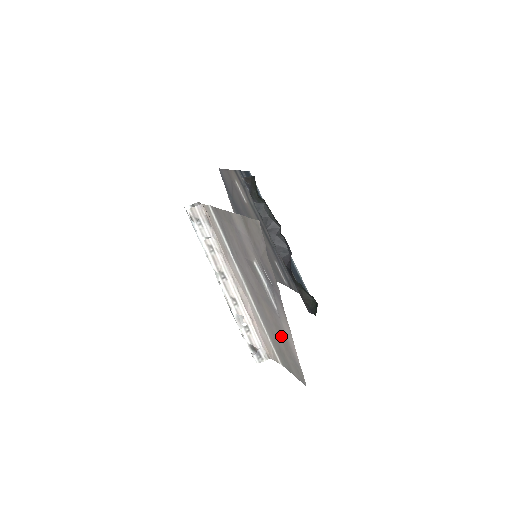
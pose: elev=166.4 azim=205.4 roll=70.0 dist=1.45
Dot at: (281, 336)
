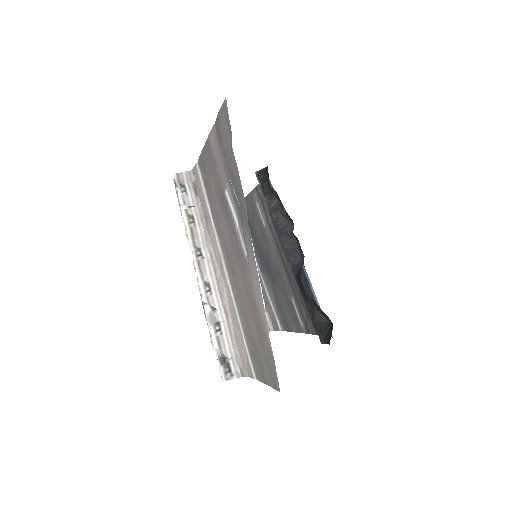
Dot at: (252, 309)
